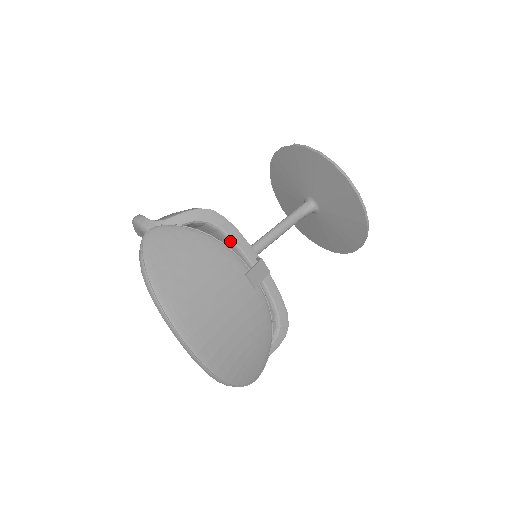
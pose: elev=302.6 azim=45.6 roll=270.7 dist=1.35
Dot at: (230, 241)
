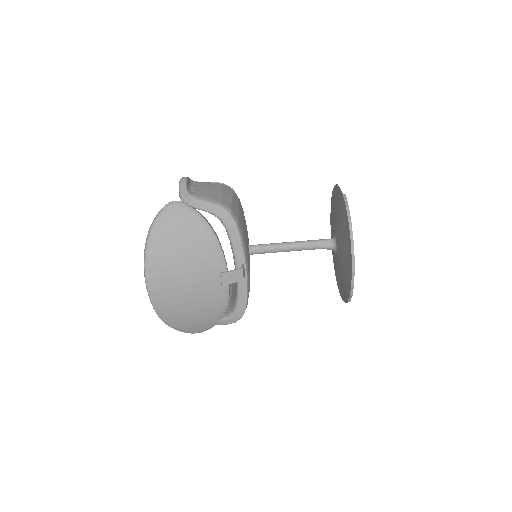
Dot at: (230, 241)
